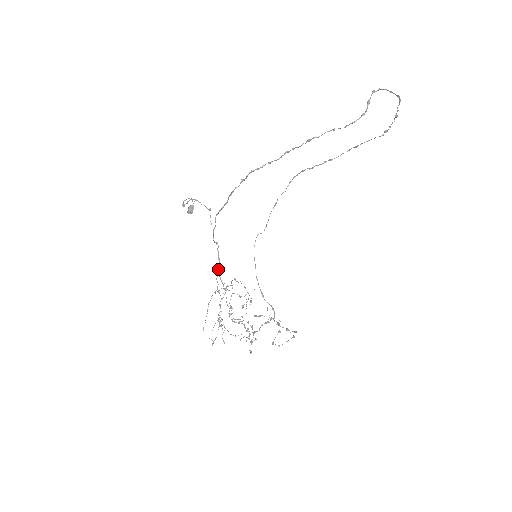
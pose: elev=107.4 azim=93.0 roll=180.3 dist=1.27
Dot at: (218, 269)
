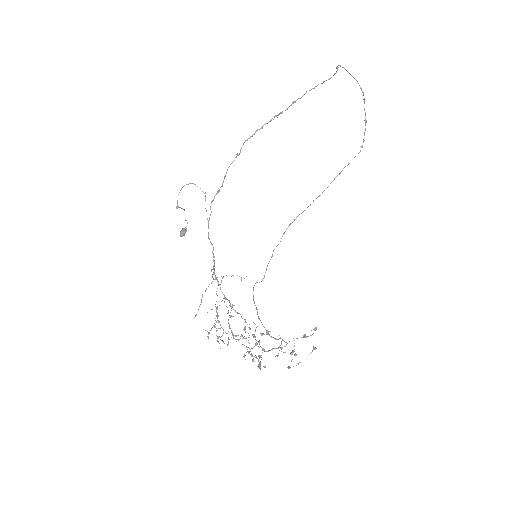
Dot at: occluded
